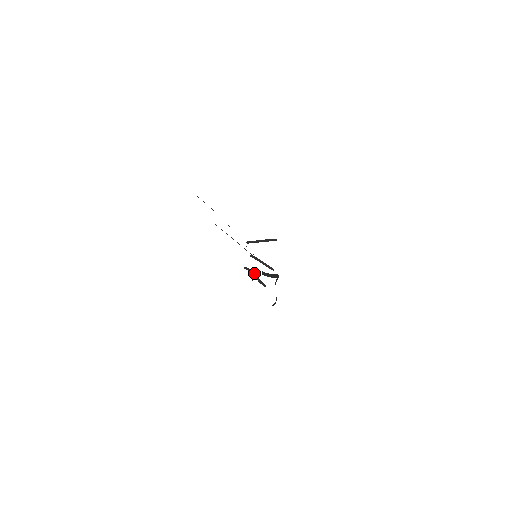
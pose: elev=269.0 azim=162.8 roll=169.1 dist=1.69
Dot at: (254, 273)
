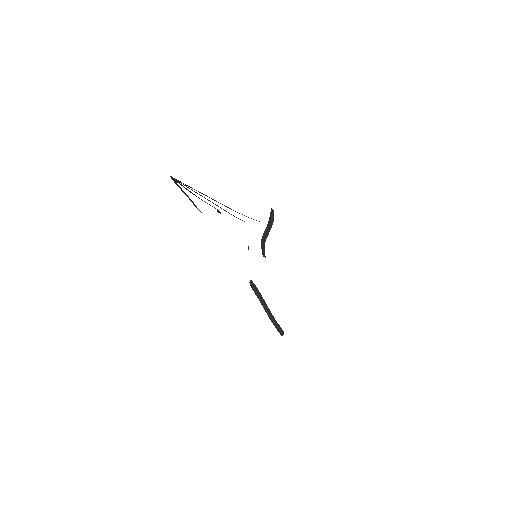
Dot at: occluded
